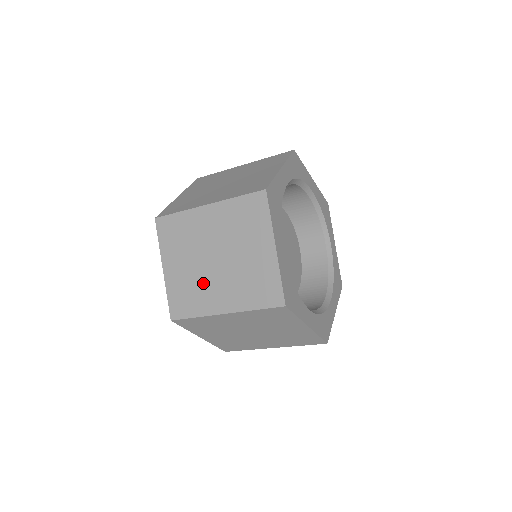
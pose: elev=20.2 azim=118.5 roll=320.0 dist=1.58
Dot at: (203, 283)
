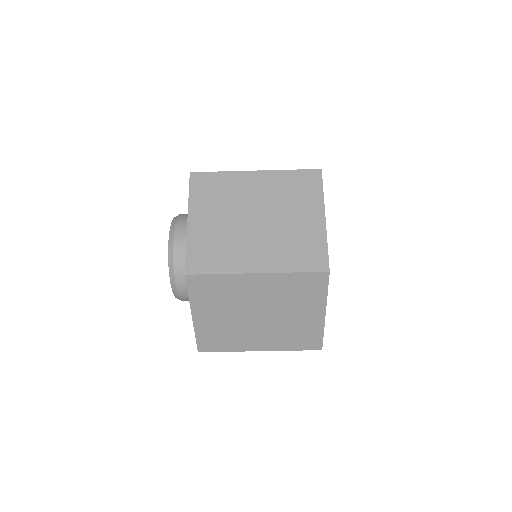
Dot at: (237, 240)
